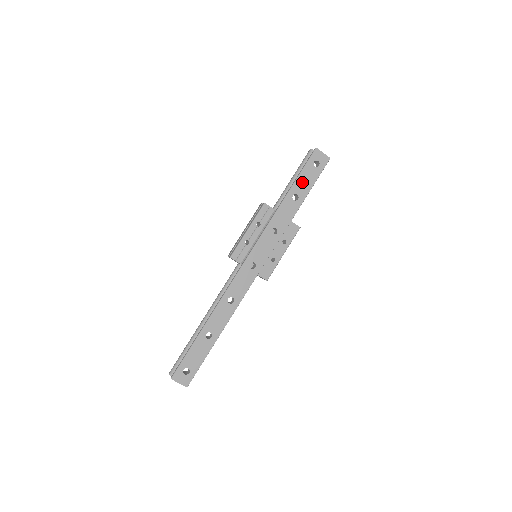
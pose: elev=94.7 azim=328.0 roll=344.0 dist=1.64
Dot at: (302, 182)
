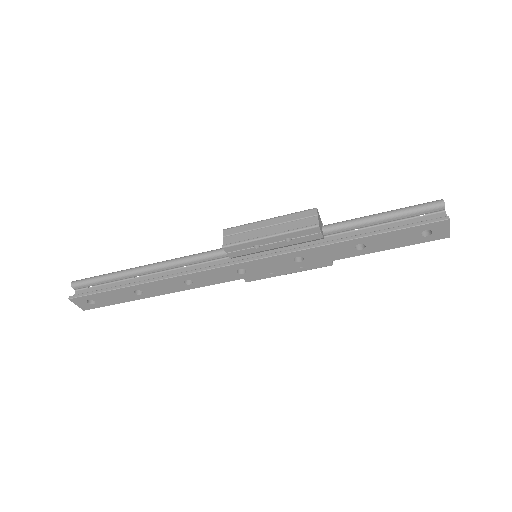
Dot at: (386, 239)
